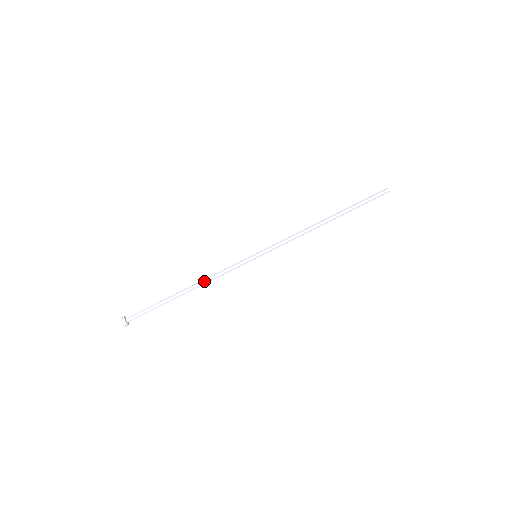
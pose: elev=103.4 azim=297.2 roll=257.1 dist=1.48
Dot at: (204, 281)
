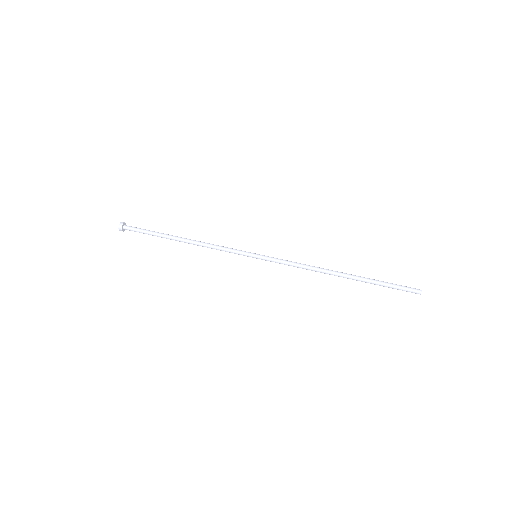
Dot at: (200, 243)
